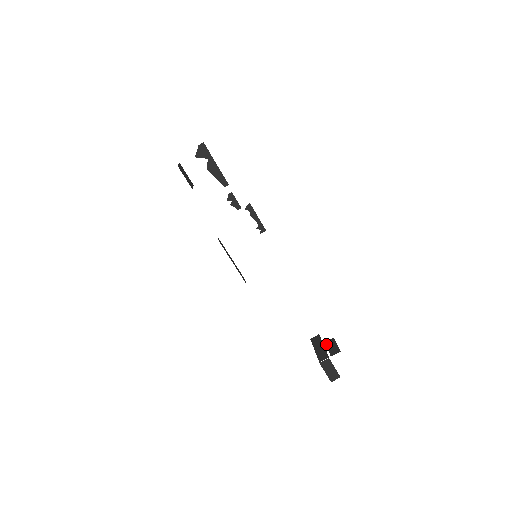
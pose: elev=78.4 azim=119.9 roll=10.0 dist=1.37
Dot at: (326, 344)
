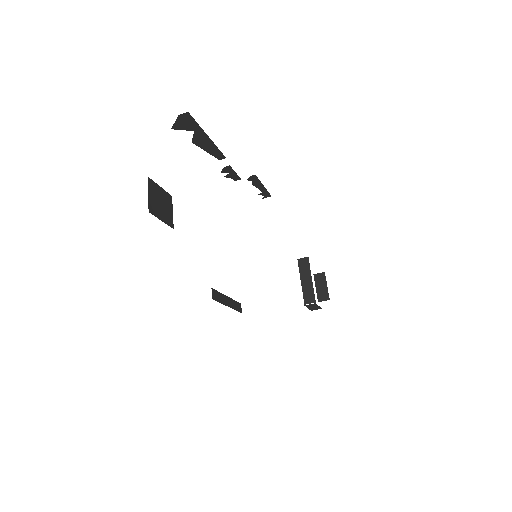
Dot at: (315, 279)
